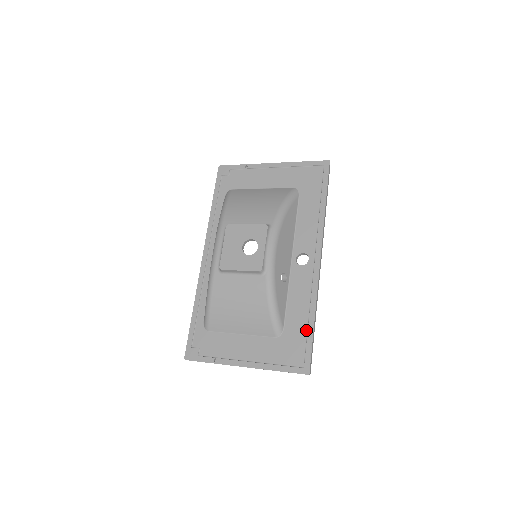
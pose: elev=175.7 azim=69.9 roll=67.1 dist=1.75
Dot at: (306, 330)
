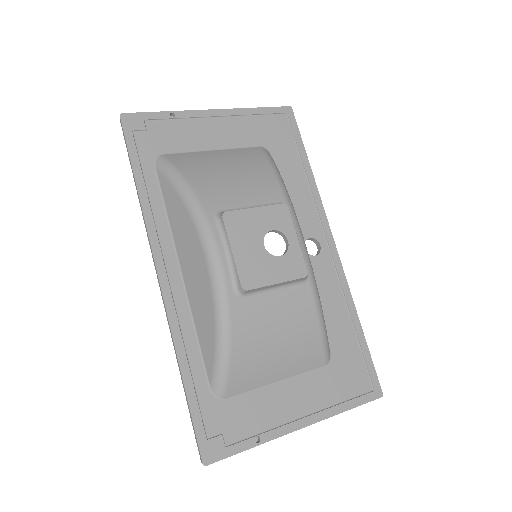
Dot at: (356, 340)
